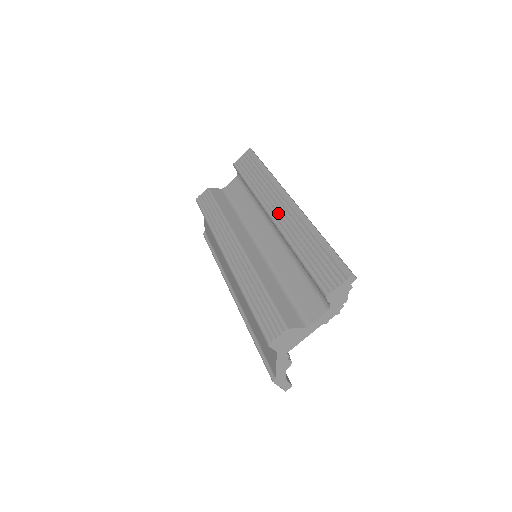
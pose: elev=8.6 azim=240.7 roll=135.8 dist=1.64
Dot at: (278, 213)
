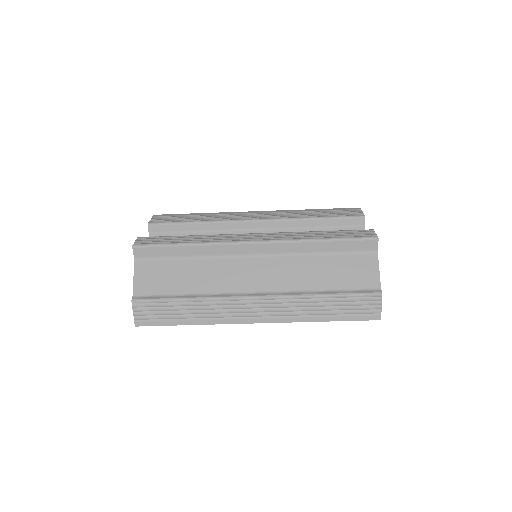
Dot at: (258, 216)
